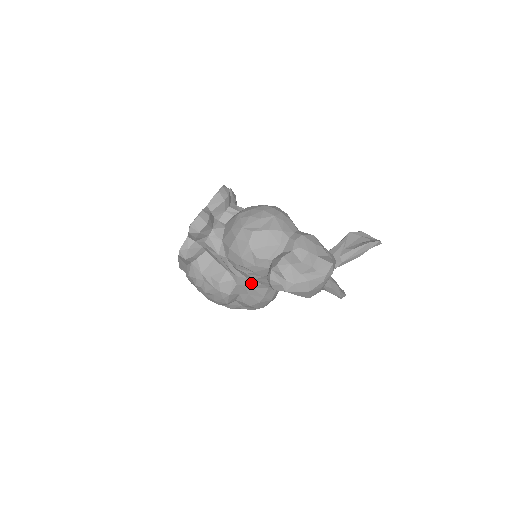
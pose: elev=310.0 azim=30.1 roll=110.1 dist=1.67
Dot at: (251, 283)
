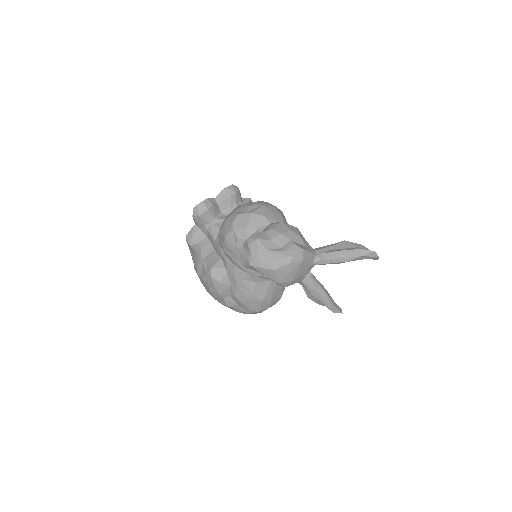
Dot at: (238, 272)
